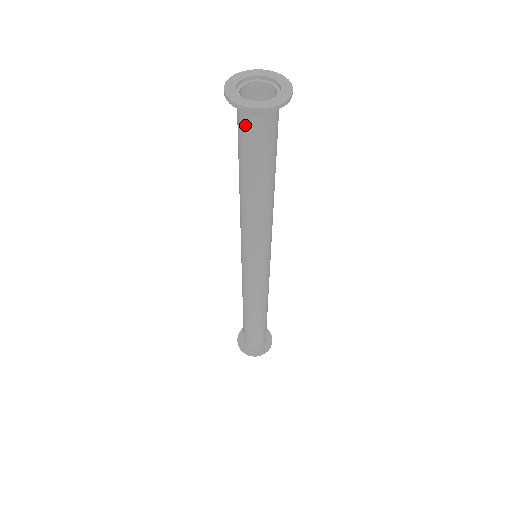
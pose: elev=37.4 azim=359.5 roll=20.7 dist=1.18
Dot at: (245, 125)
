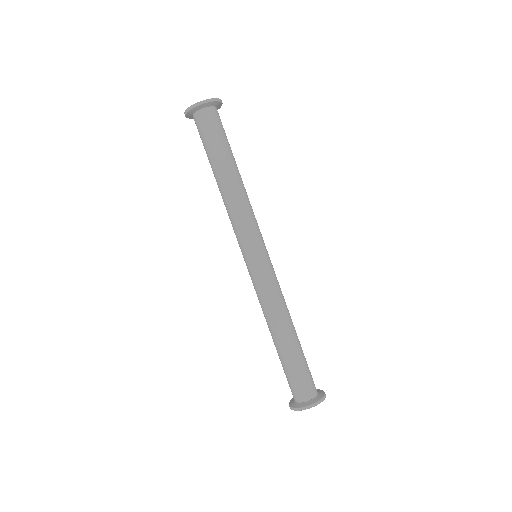
Dot at: (212, 120)
